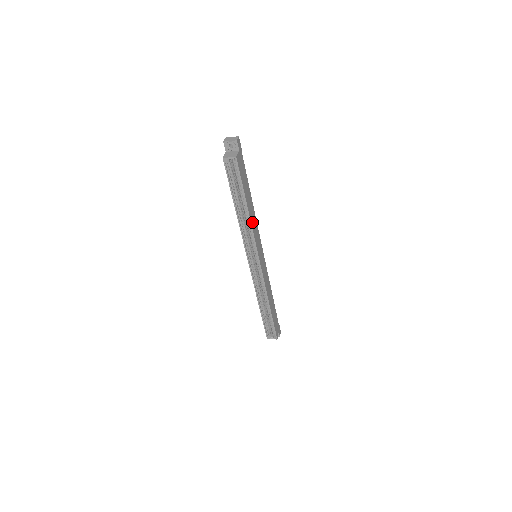
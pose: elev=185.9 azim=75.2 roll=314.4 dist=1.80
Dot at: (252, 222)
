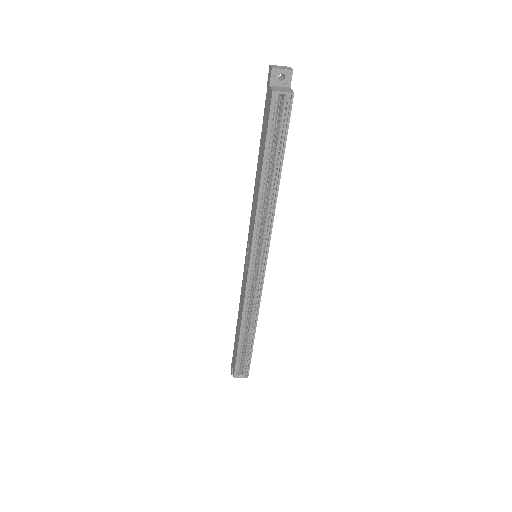
Dot at: (274, 202)
